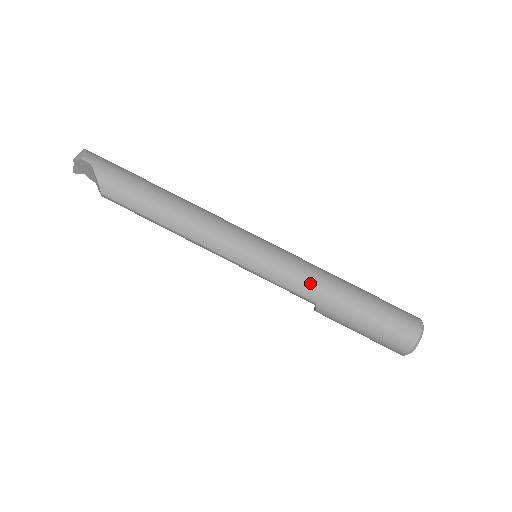
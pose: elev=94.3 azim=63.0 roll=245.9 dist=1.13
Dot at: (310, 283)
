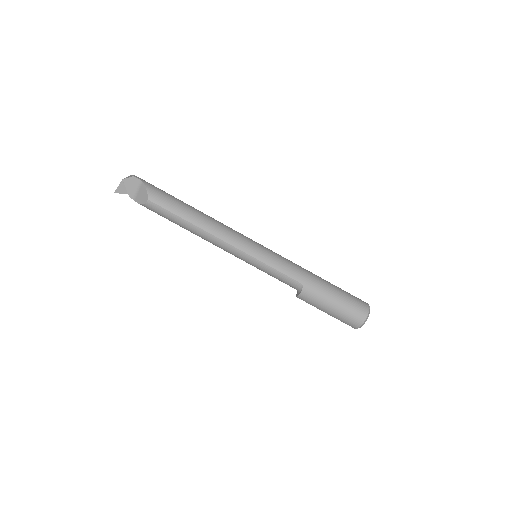
Dot at: (298, 270)
